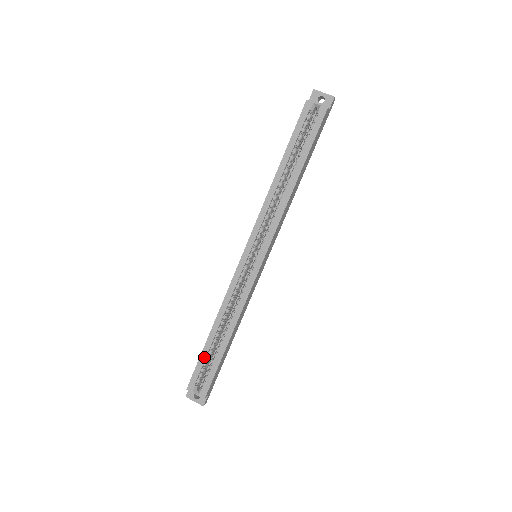
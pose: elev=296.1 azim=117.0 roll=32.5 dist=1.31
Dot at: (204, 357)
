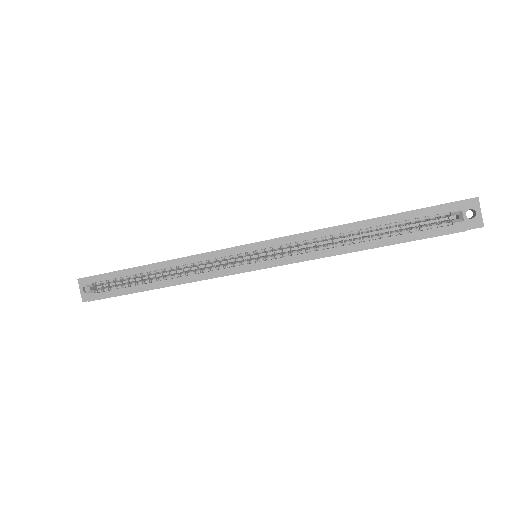
Dot at: (123, 274)
